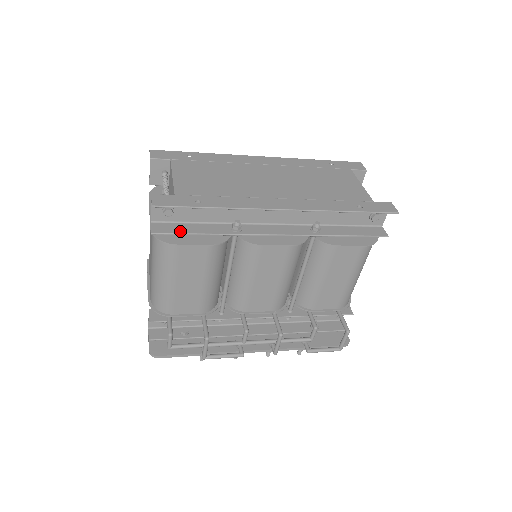
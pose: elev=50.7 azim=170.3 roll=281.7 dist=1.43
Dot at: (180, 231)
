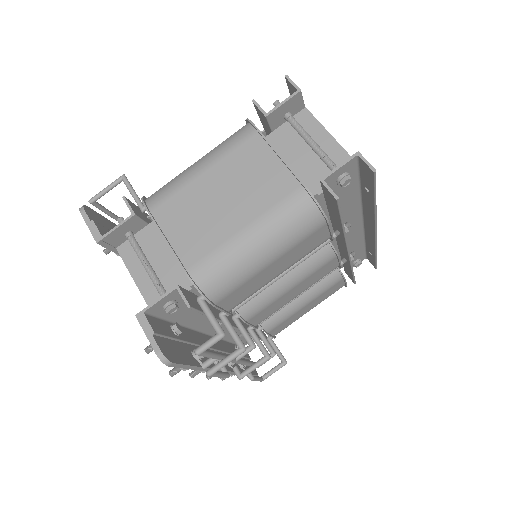
Dot at: occluded
